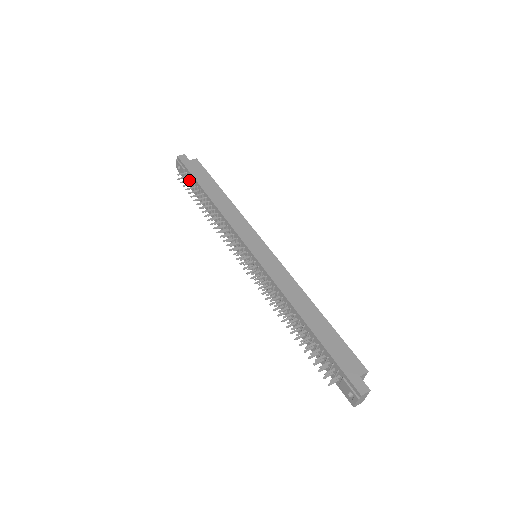
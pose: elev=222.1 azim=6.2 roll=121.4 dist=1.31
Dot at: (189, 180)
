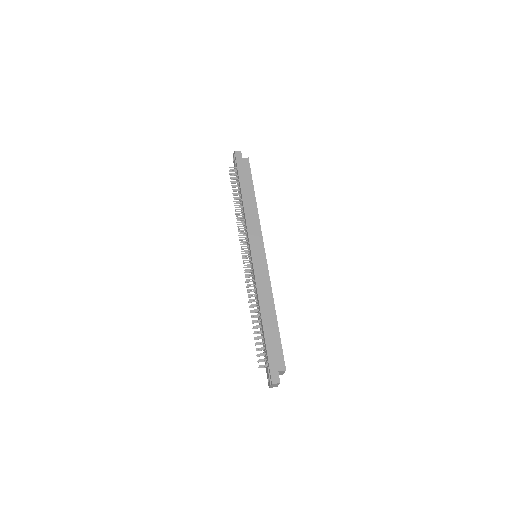
Dot at: (236, 175)
